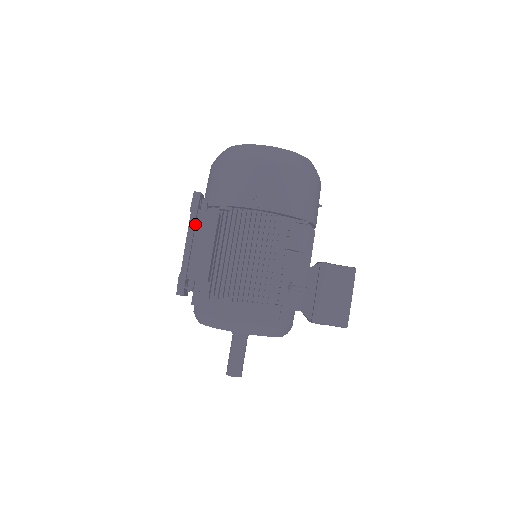
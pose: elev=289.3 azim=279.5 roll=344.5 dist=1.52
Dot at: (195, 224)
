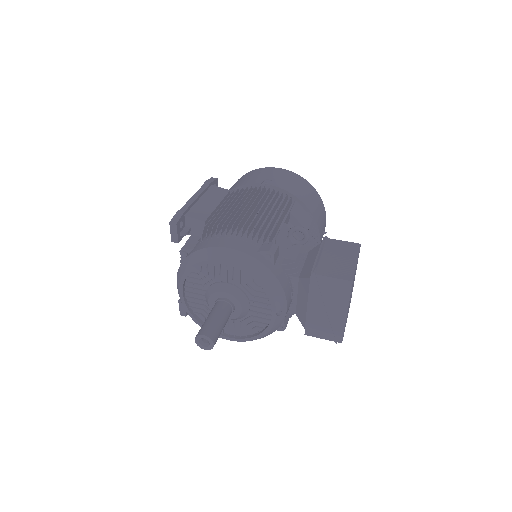
Dot at: (206, 190)
